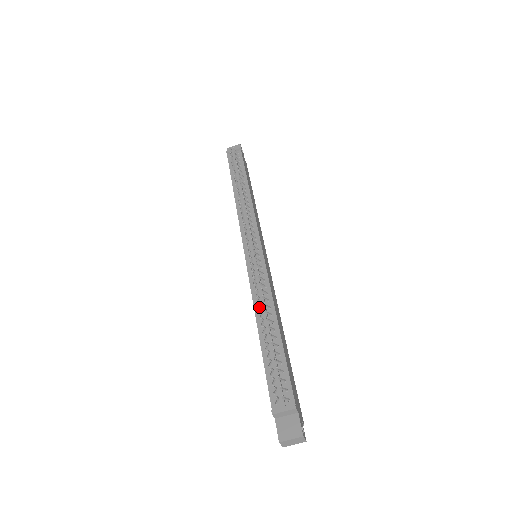
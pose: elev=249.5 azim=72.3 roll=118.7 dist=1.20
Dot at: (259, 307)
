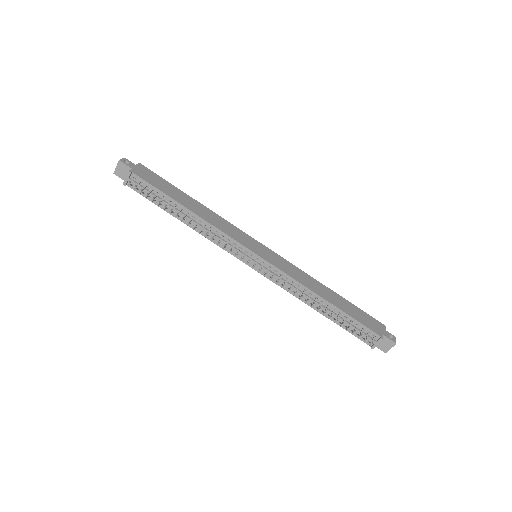
Dot at: (305, 301)
